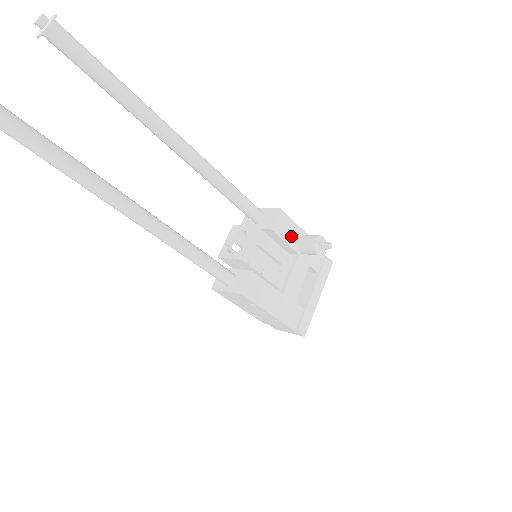
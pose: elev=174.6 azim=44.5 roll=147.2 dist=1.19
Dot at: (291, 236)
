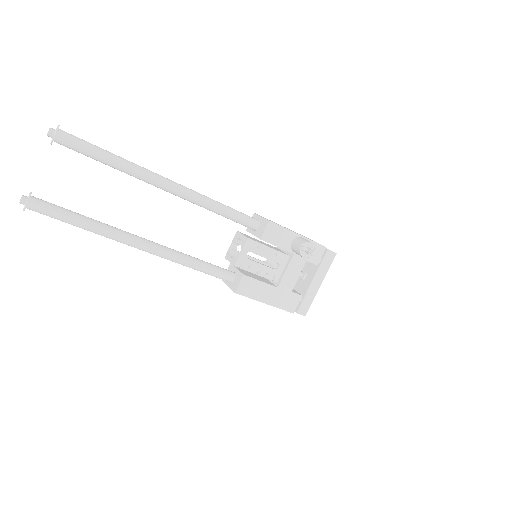
Dot at: (283, 241)
